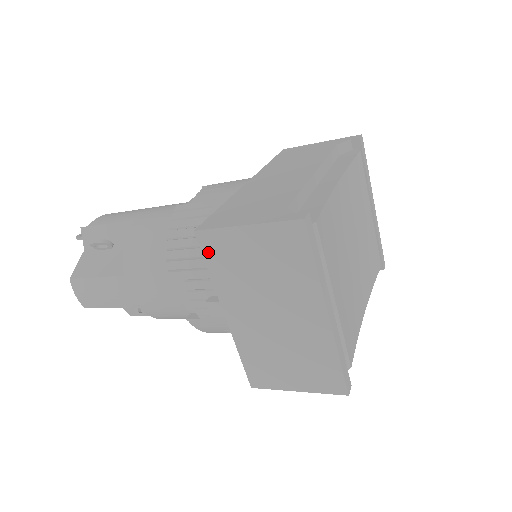
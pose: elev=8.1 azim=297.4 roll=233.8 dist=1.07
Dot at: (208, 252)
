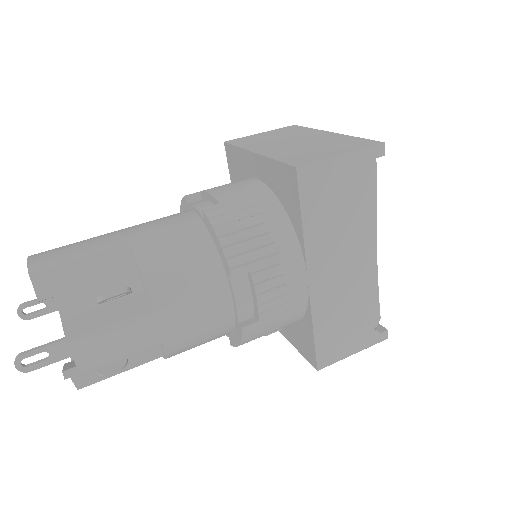
Dot at: occluded
